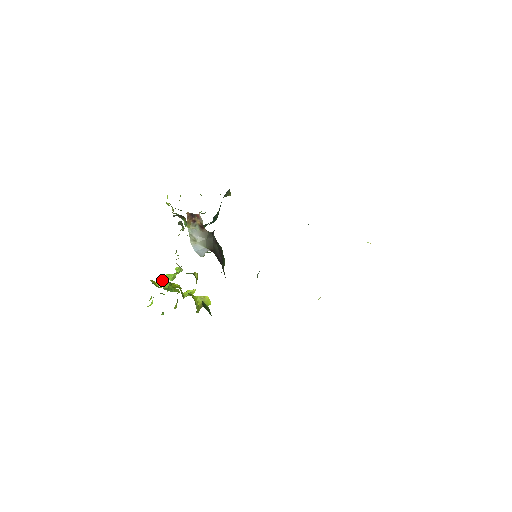
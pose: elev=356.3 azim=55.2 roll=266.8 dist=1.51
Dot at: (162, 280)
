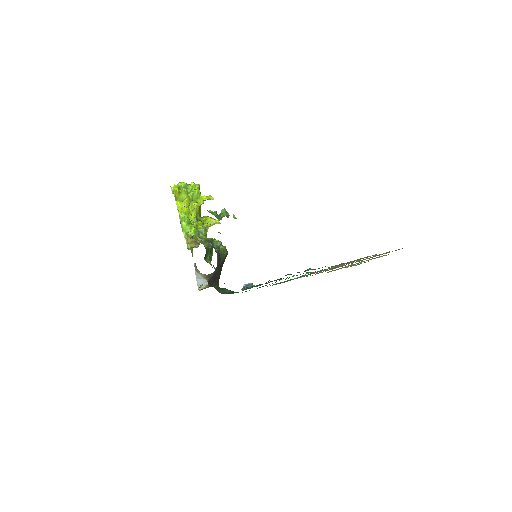
Dot at: (181, 213)
